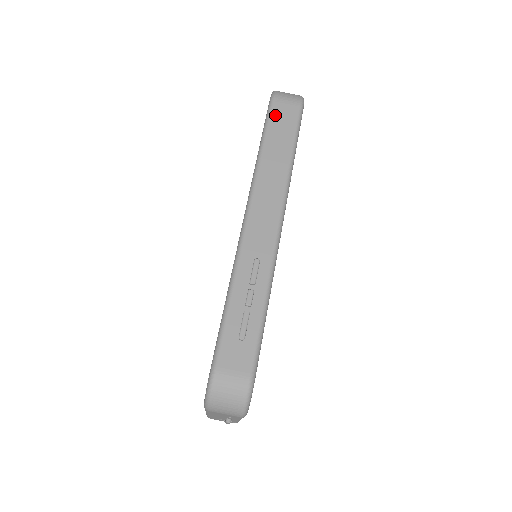
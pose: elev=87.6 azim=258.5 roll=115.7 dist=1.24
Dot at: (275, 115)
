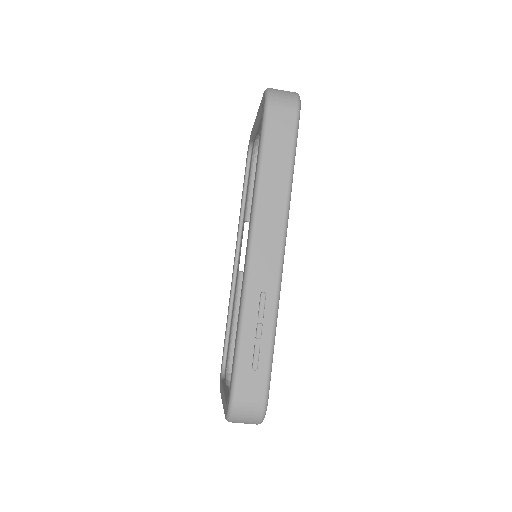
Dot at: (271, 127)
